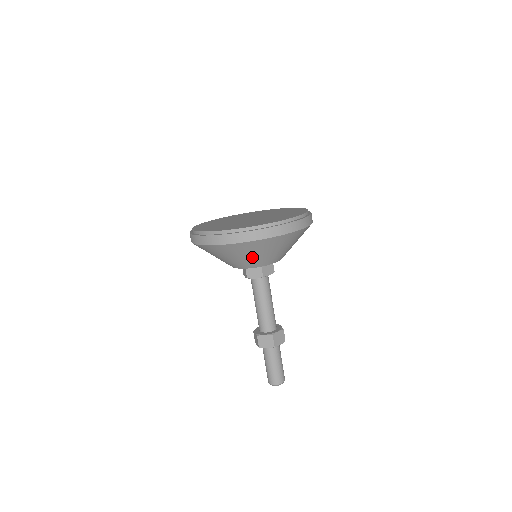
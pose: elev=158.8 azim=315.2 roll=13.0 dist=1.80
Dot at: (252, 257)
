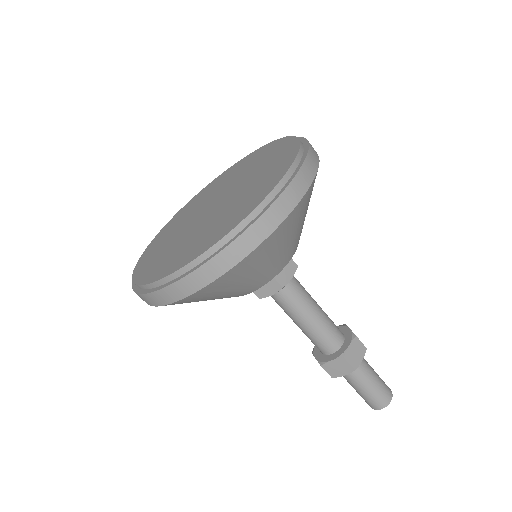
Dot at: (300, 227)
